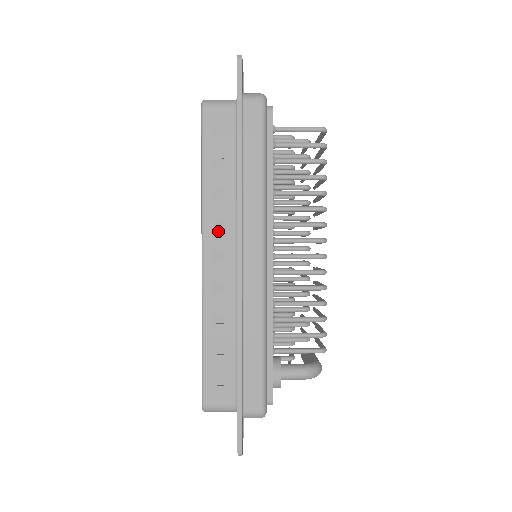
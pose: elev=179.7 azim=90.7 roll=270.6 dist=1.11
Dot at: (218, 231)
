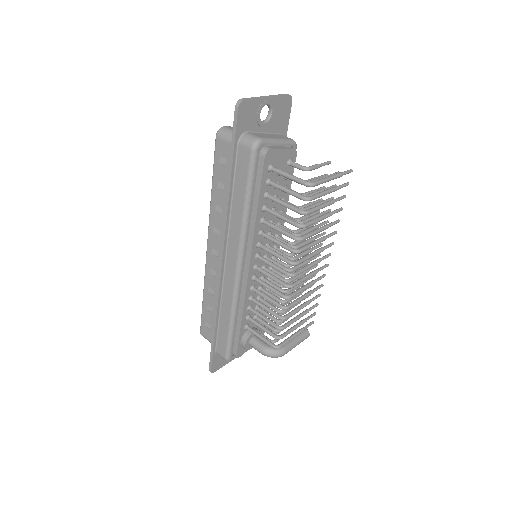
Dot at: (216, 235)
